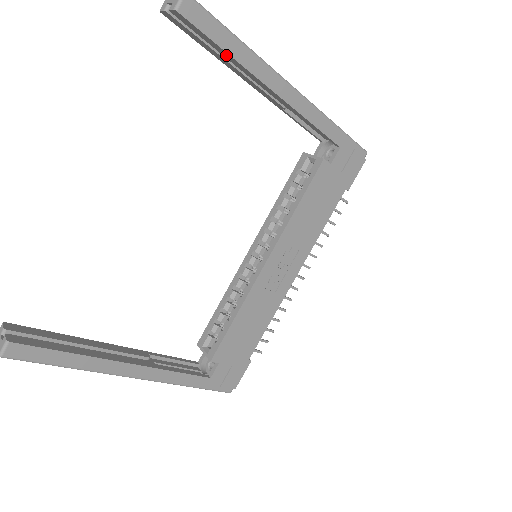
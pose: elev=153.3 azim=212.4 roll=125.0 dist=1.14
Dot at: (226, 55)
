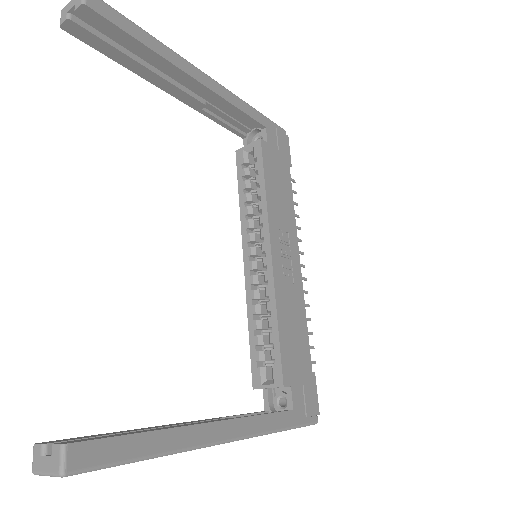
Dot at: (141, 50)
